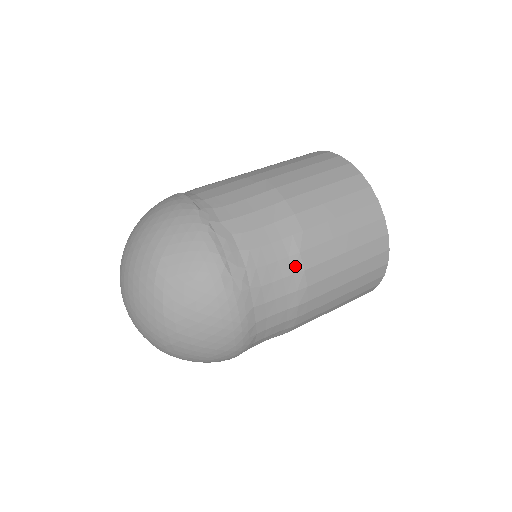
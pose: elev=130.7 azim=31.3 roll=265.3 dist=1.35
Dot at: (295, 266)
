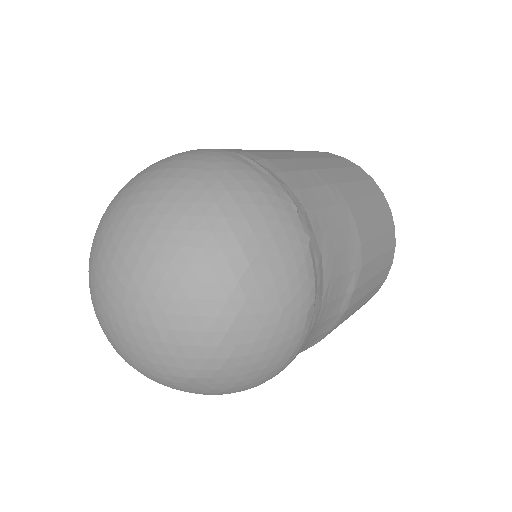
Dot at: (344, 304)
